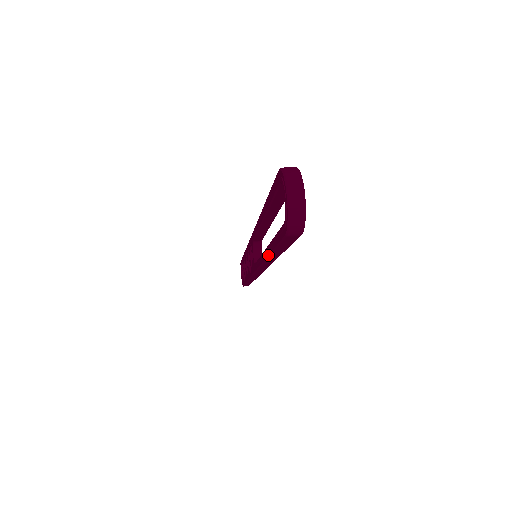
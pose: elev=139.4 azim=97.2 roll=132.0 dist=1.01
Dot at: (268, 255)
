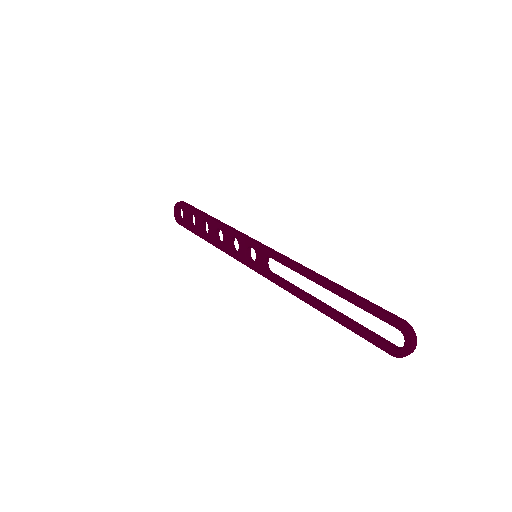
Dot at: (330, 317)
